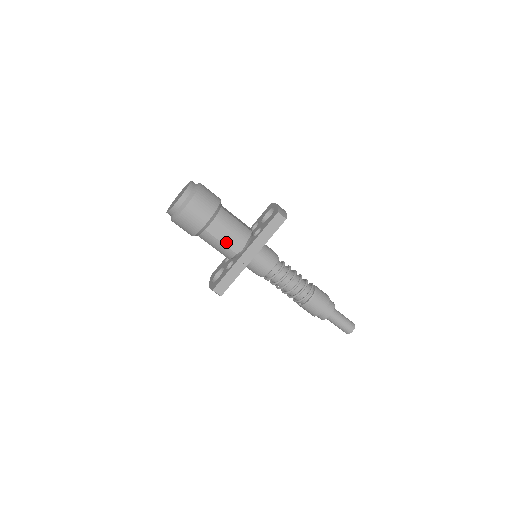
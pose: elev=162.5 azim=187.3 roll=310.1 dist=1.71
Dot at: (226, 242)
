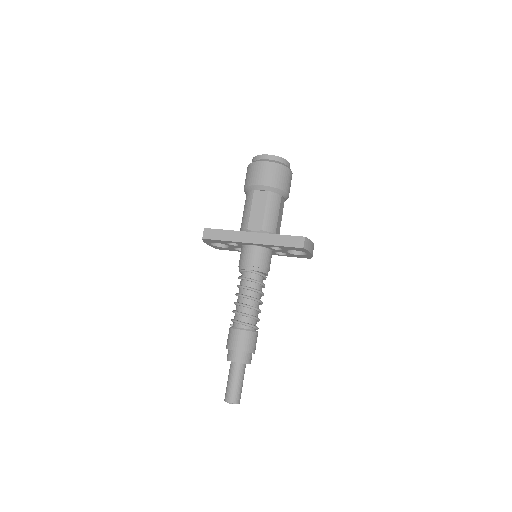
Dot at: (253, 213)
